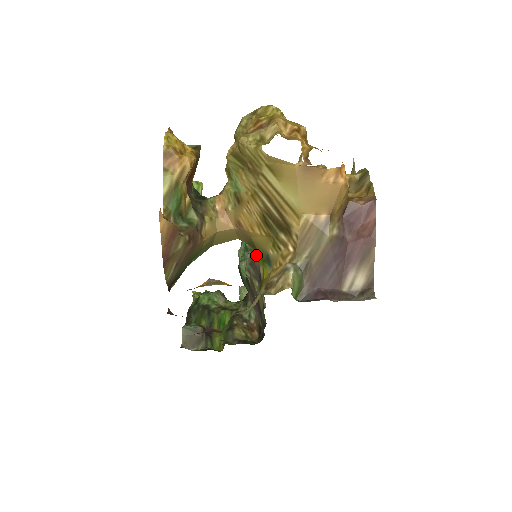
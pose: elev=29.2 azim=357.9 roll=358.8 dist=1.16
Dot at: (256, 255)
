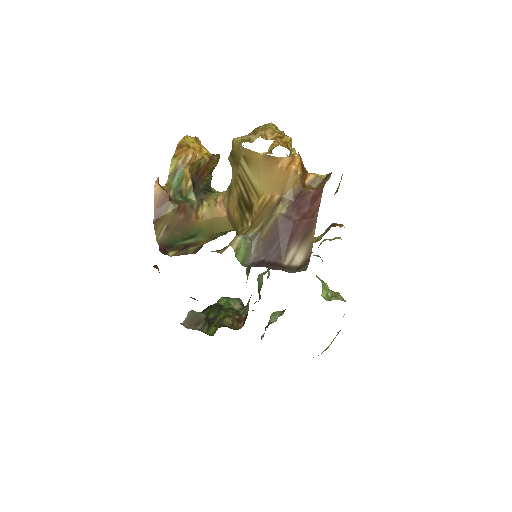
Dot at: occluded
